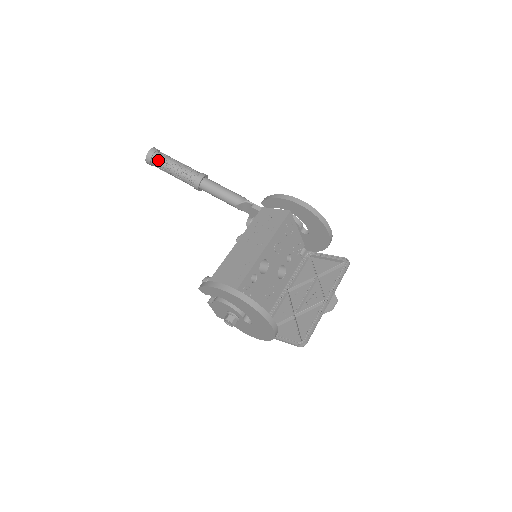
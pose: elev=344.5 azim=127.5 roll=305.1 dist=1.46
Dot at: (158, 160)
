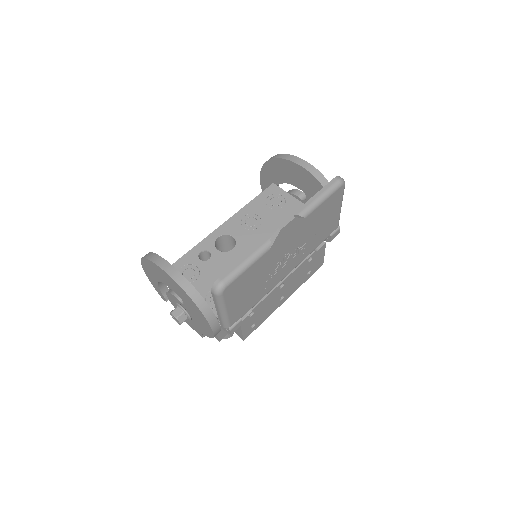
Dot at: occluded
